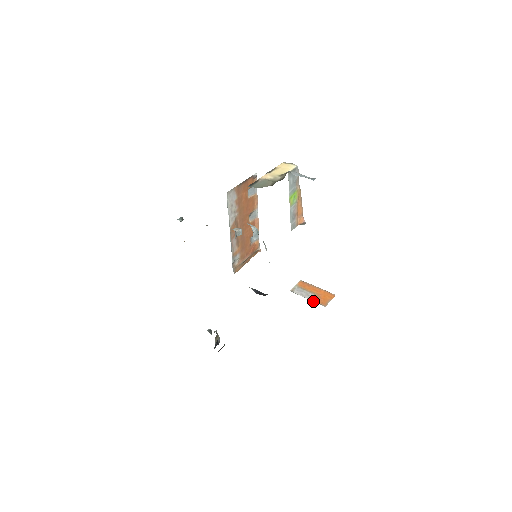
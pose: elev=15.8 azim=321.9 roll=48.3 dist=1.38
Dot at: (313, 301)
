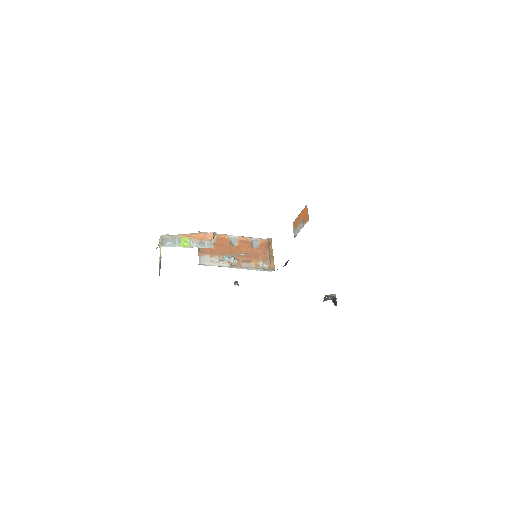
Dot at: (303, 226)
